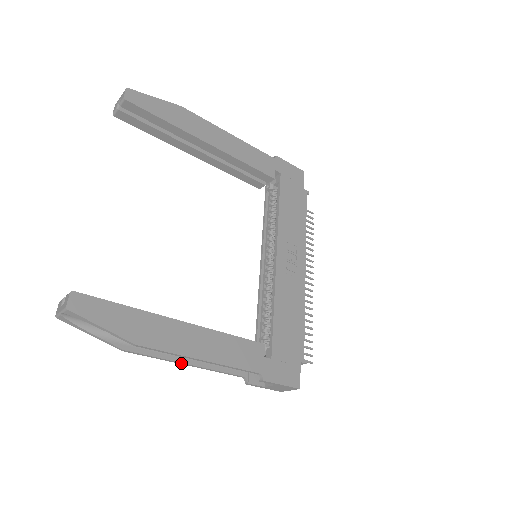
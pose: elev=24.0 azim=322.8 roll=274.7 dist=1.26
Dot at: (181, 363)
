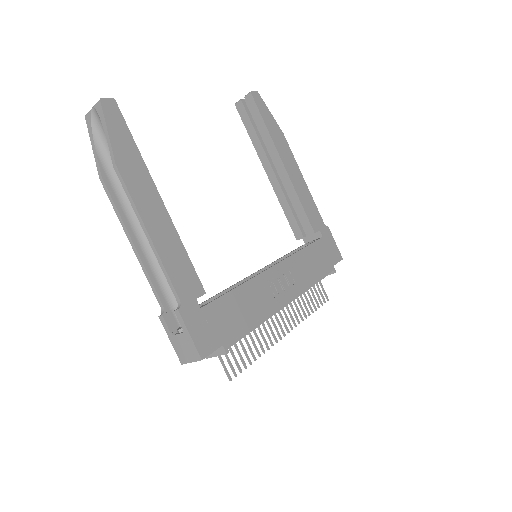
Dot at: (129, 236)
